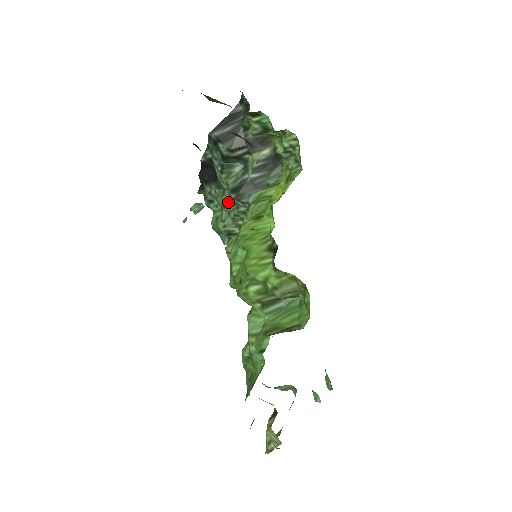
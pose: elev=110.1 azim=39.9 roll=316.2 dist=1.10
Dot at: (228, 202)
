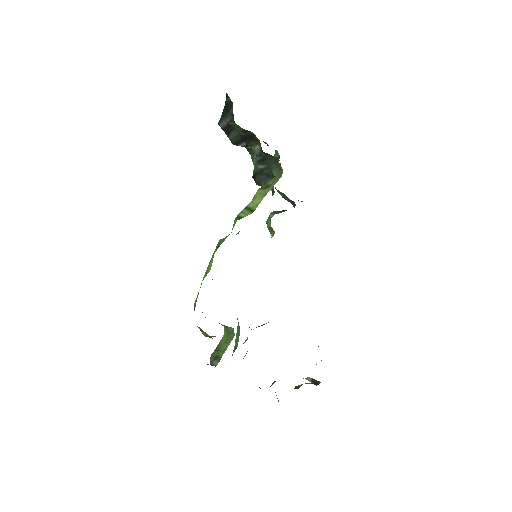
Dot at: occluded
